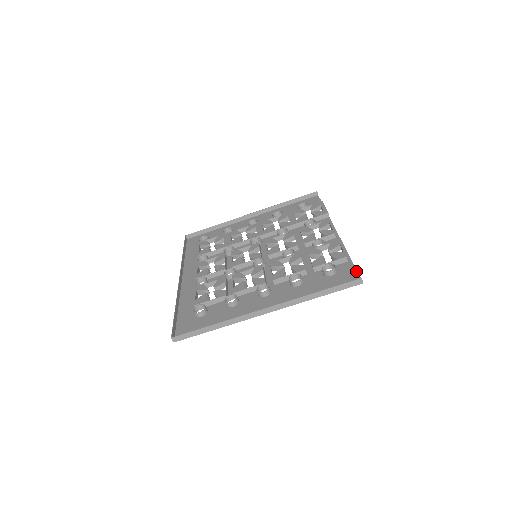
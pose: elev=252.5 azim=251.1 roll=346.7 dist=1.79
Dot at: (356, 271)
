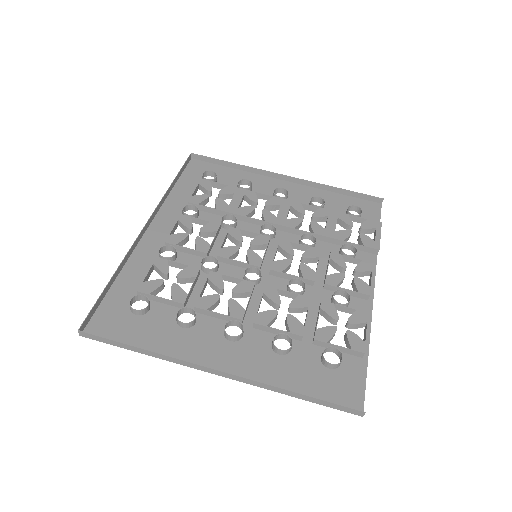
Dot at: (364, 386)
